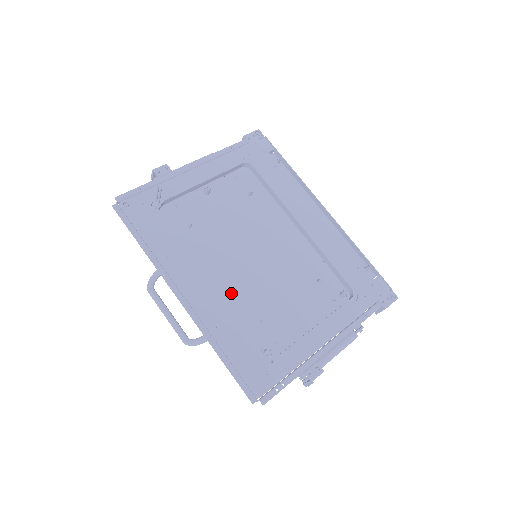
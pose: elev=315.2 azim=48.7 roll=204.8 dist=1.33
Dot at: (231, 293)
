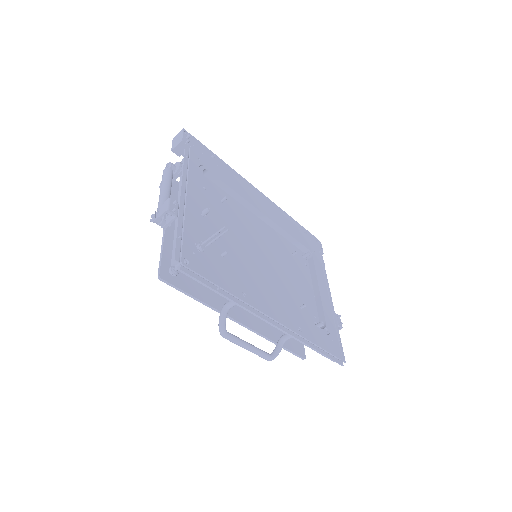
Dot at: (278, 297)
